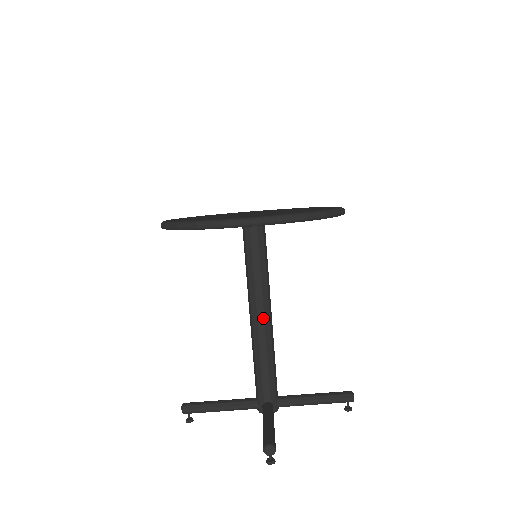
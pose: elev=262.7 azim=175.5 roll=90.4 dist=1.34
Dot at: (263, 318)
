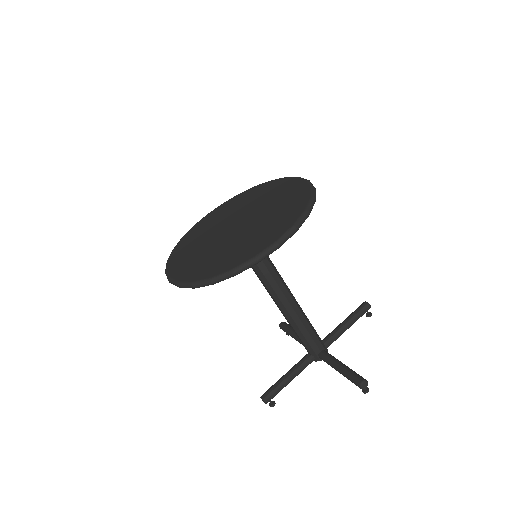
Dot at: (276, 303)
